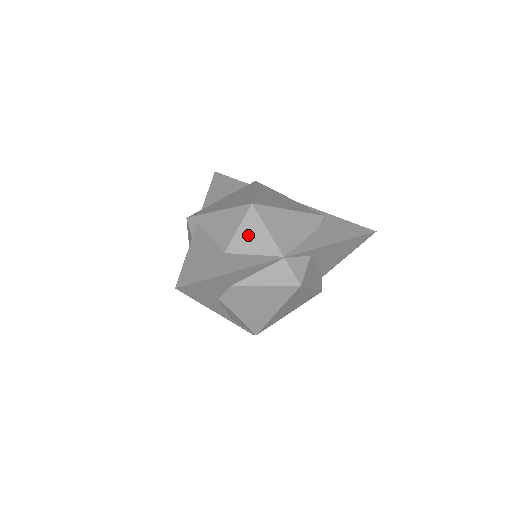
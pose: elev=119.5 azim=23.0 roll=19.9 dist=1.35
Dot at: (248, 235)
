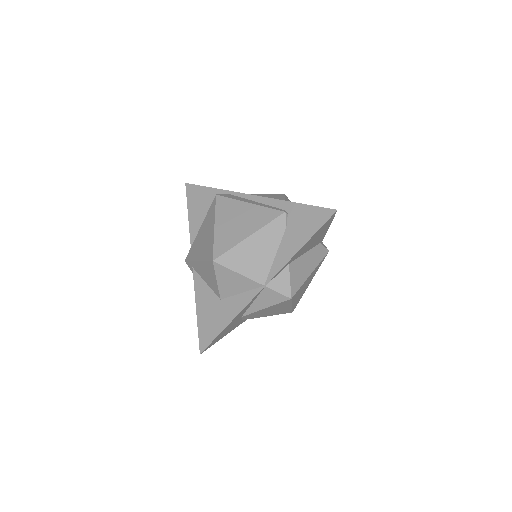
Dot at: (227, 282)
